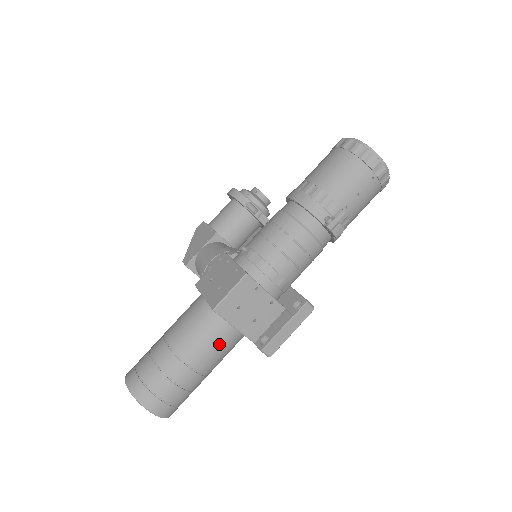
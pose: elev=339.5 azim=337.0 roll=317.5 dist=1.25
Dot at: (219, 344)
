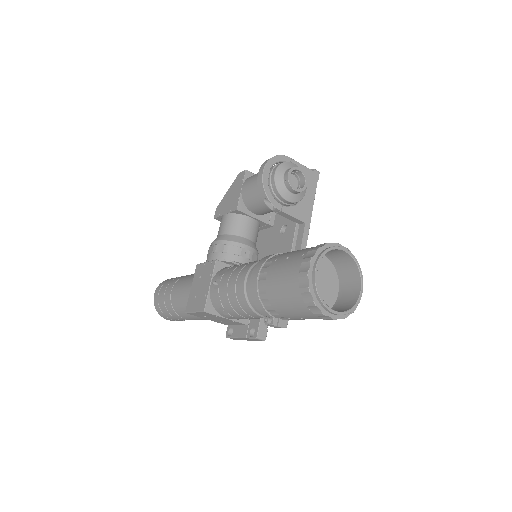
Dot at: (199, 319)
